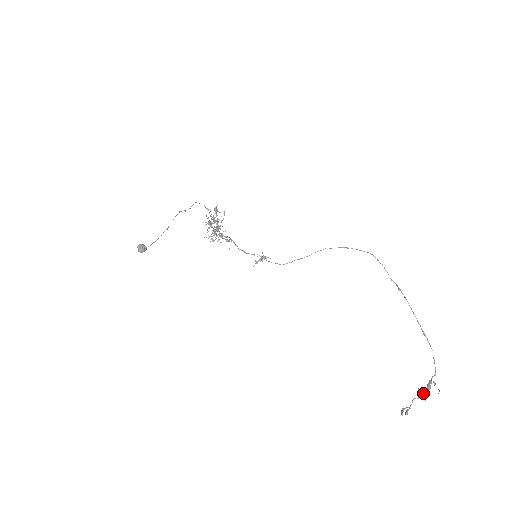
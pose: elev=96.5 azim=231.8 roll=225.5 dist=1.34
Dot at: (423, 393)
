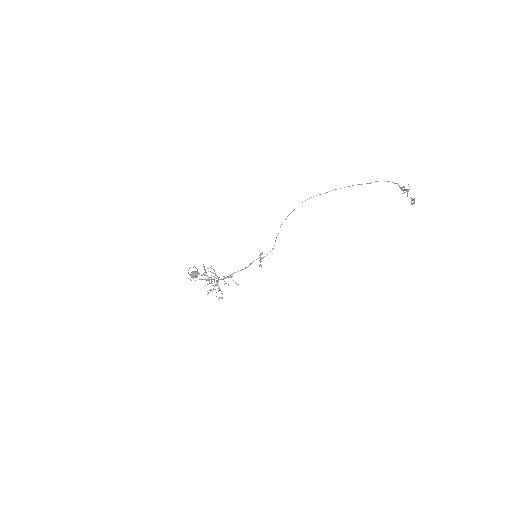
Dot at: (406, 191)
